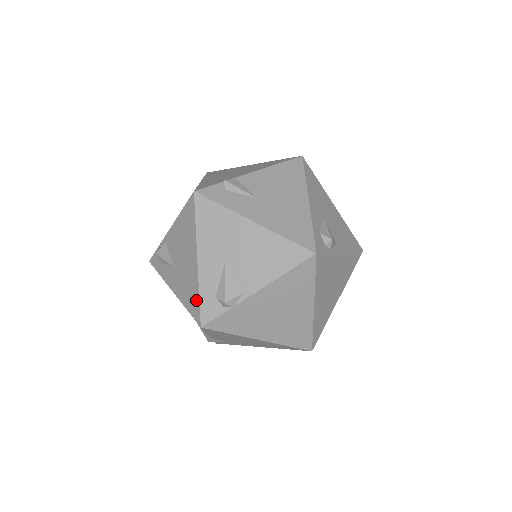
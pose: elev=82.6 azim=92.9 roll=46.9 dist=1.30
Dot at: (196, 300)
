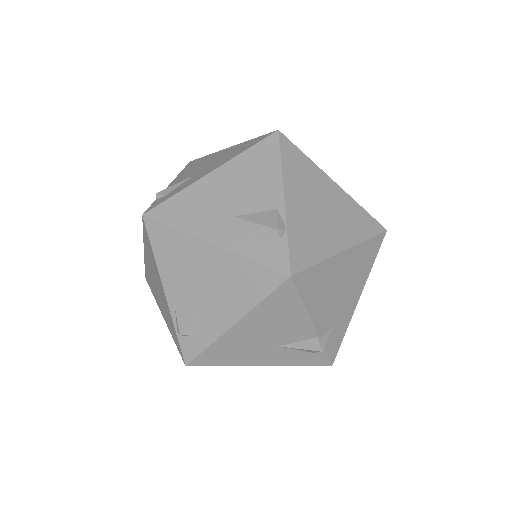
Dot at: (256, 270)
